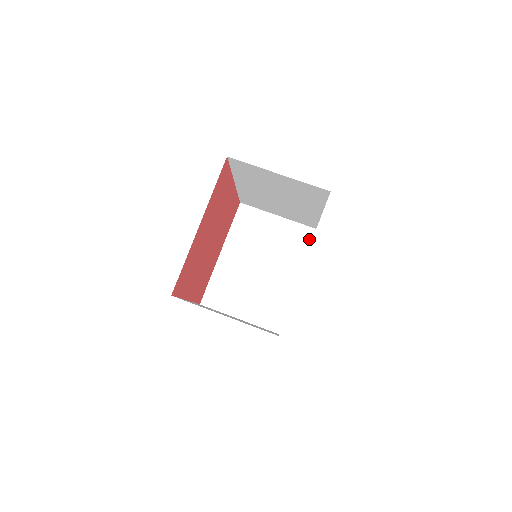
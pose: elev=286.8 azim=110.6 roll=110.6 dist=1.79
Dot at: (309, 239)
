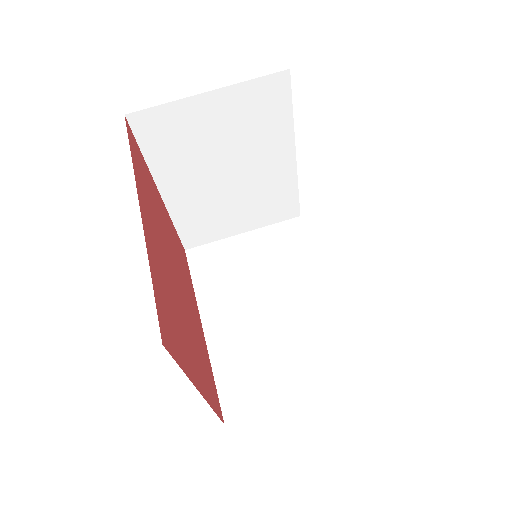
Dot at: (285, 93)
